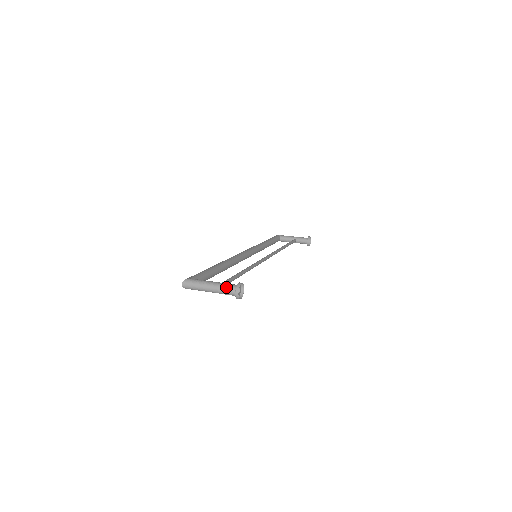
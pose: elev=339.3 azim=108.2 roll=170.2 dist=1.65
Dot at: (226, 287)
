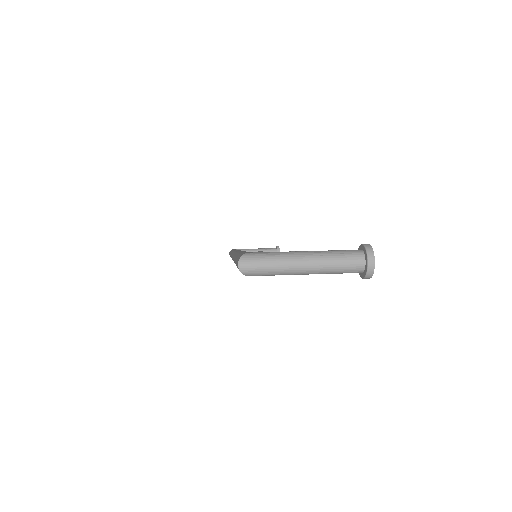
Dot at: (341, 255)
